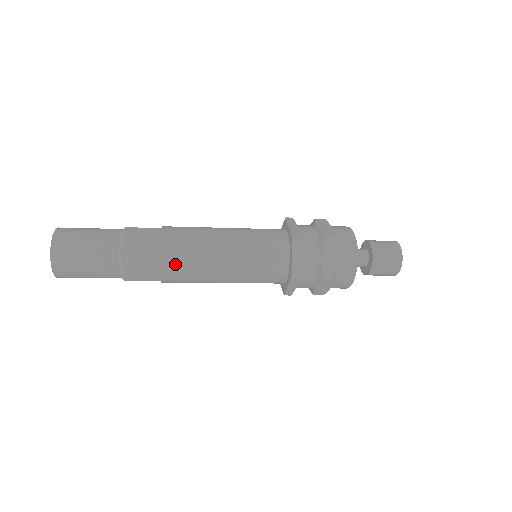
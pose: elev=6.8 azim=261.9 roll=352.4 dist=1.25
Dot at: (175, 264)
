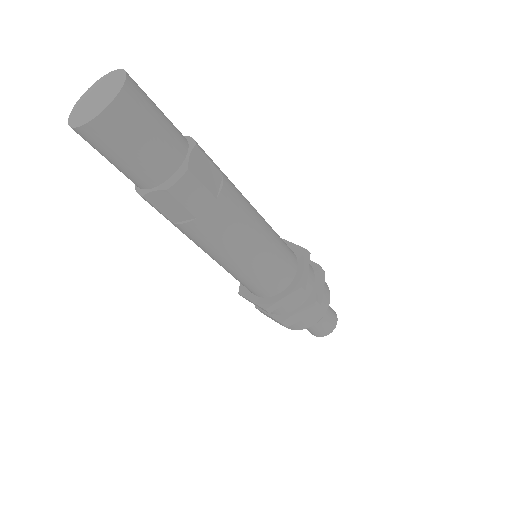
Dot at: (229, 207)
